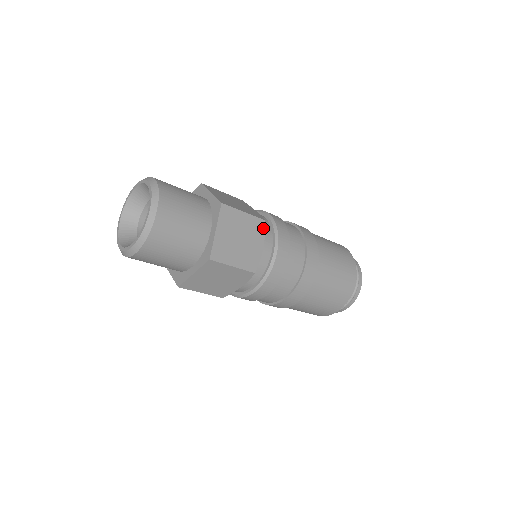
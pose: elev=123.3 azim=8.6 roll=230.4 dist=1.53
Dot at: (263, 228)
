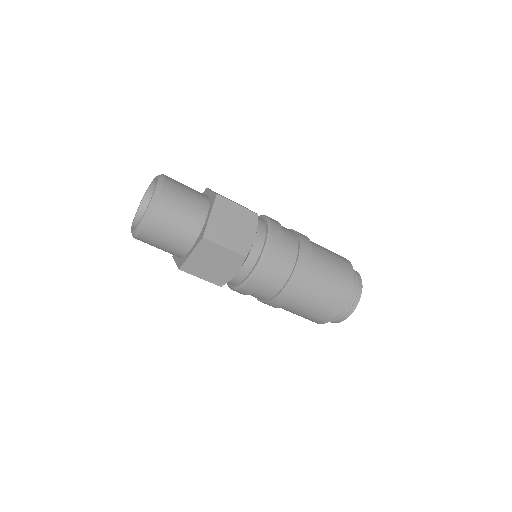
Dot at: (256, 220)
